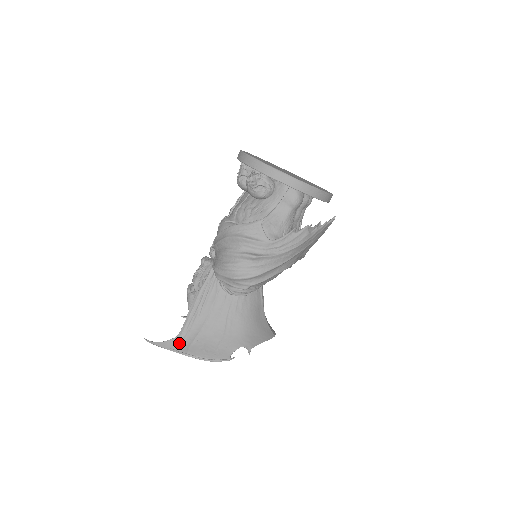
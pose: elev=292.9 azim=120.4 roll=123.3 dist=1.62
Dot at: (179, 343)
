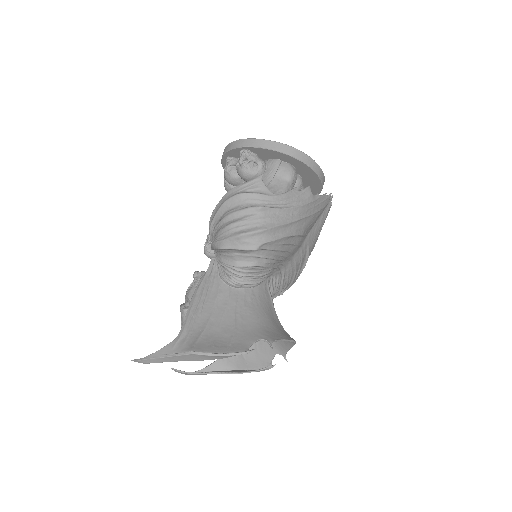
Dot at: (179, 345)
